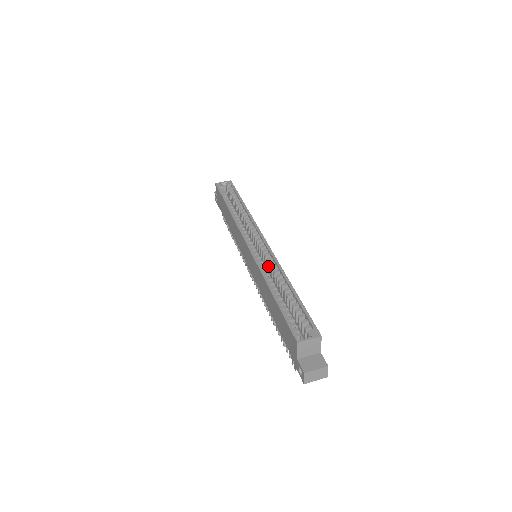
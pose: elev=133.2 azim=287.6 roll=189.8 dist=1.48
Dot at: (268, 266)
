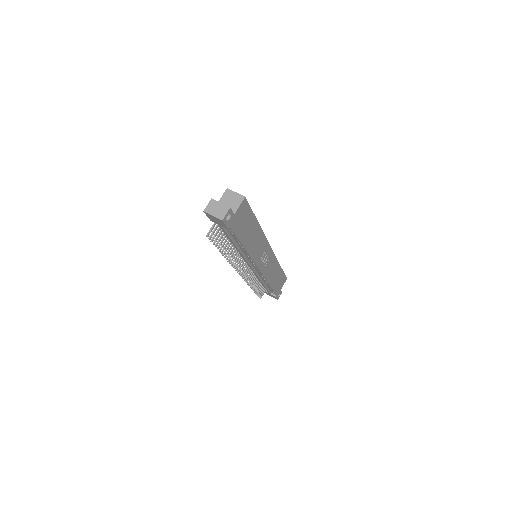
Dot at: occluded
